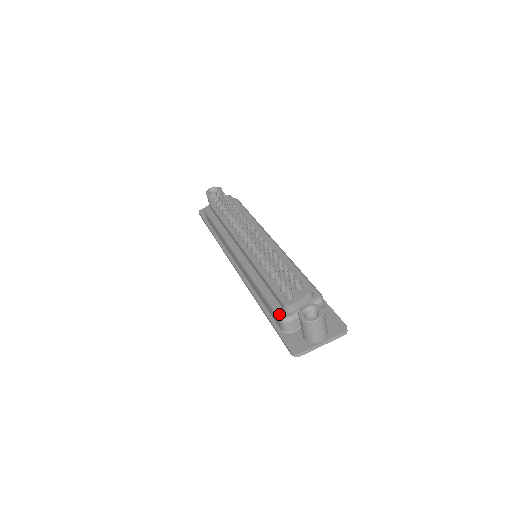
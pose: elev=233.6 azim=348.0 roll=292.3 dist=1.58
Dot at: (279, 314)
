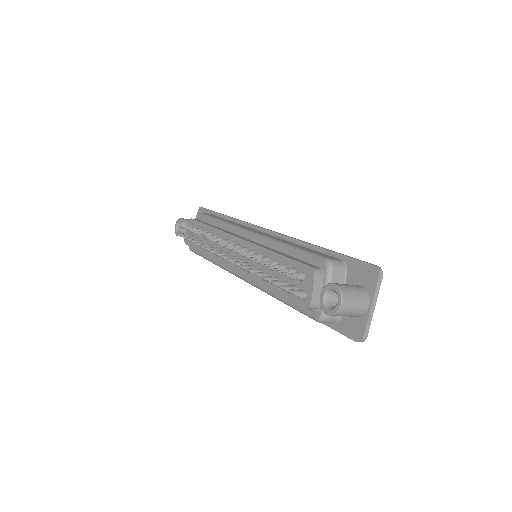
Dot at: (312, 318)
